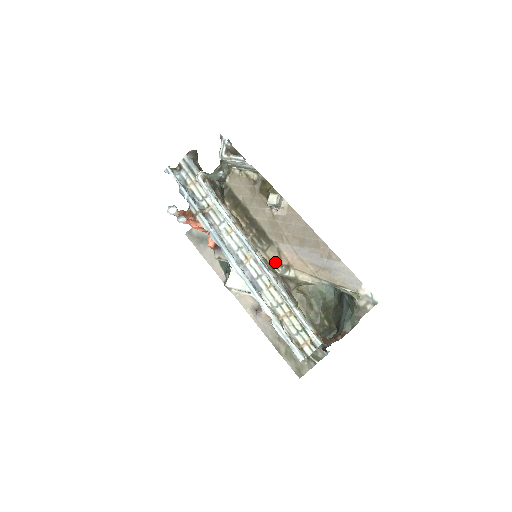
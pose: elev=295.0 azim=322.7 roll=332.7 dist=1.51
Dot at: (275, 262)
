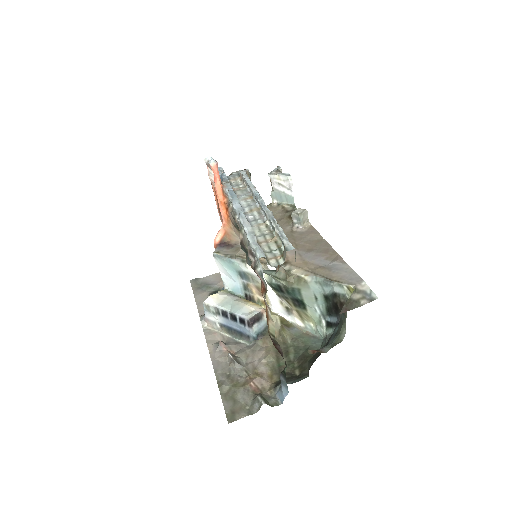
Dot at: occluded
